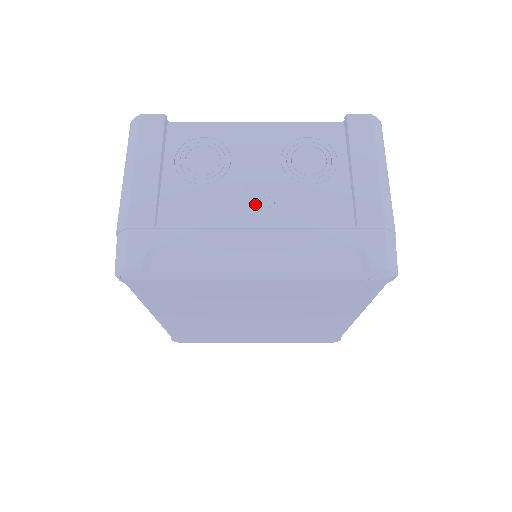
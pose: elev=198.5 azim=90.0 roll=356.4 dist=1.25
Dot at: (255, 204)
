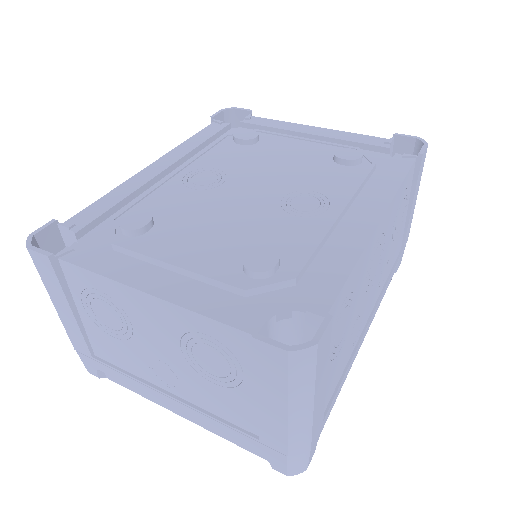
Dot at: (165, 375)
